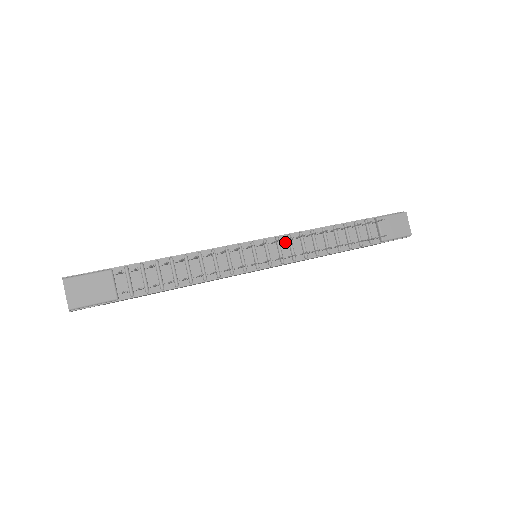
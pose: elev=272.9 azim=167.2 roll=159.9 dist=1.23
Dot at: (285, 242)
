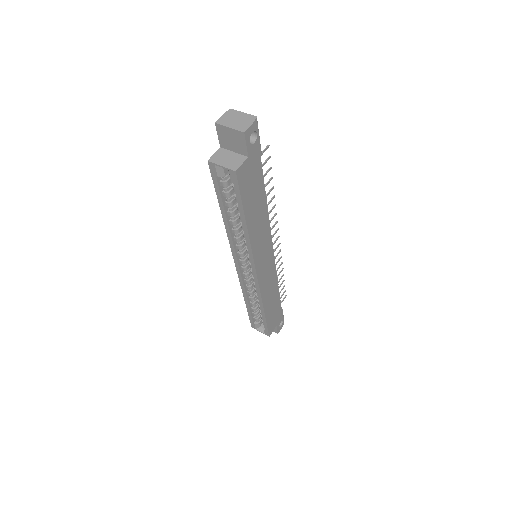
Dot at: occluded
